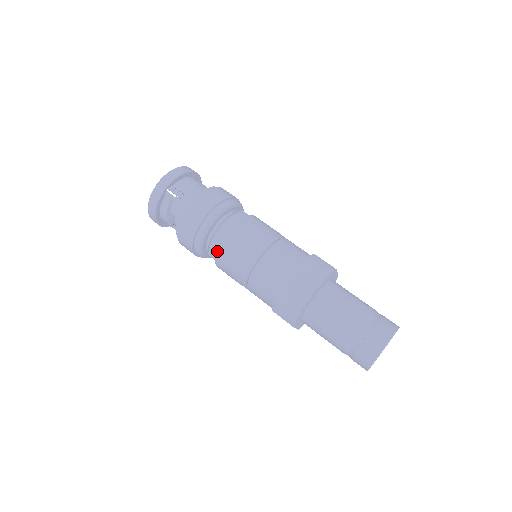
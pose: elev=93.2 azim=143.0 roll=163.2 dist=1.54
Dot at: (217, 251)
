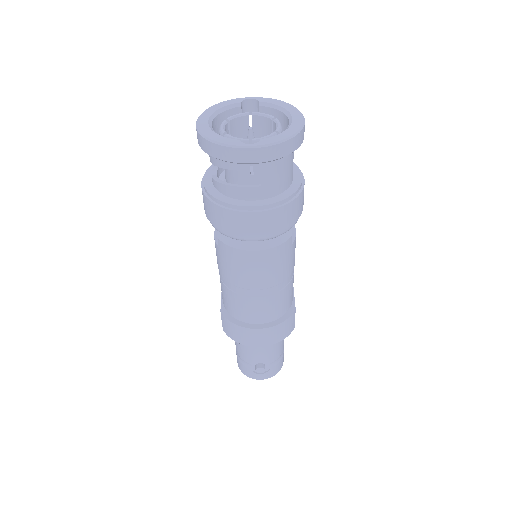
Dot at: (229, 255)
